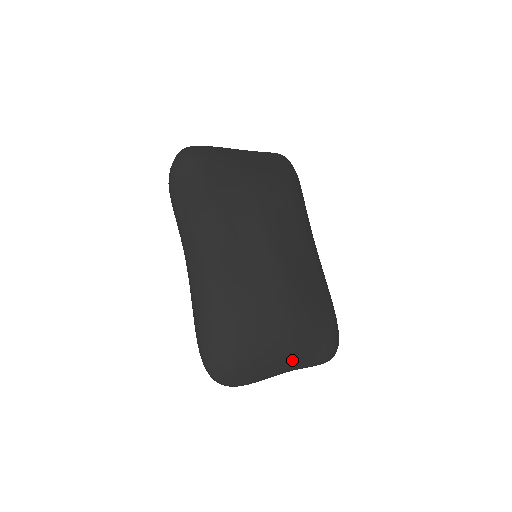
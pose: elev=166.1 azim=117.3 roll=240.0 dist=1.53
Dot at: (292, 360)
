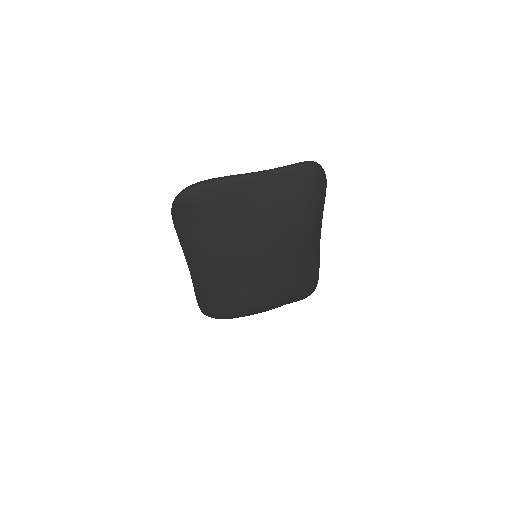
Dot at: occluded
